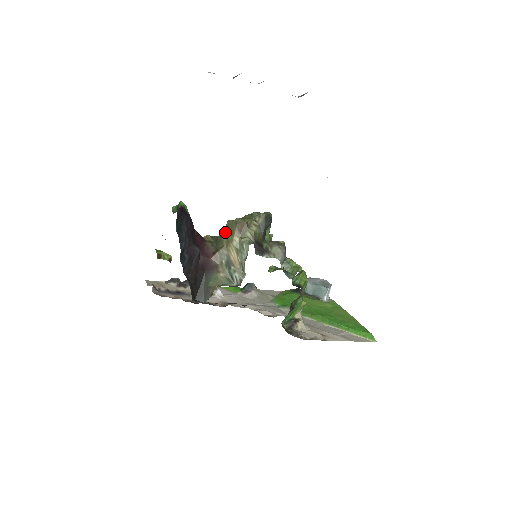
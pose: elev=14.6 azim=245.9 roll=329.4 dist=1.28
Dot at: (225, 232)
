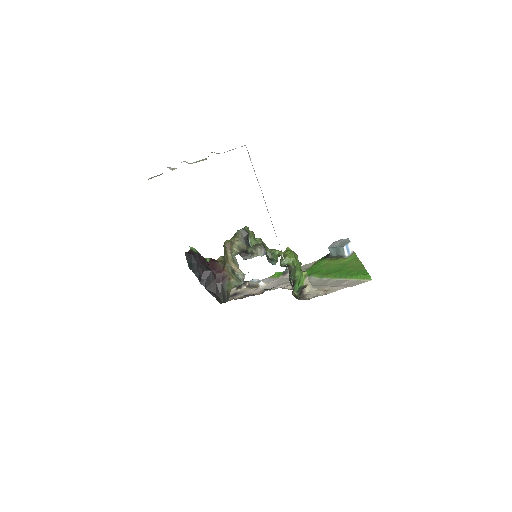
Dot at: (224, 252)
